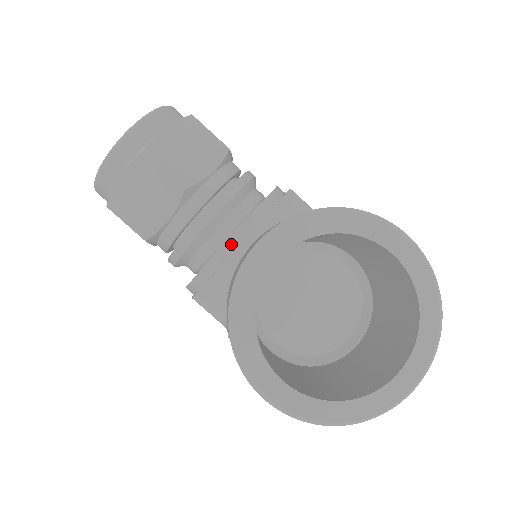
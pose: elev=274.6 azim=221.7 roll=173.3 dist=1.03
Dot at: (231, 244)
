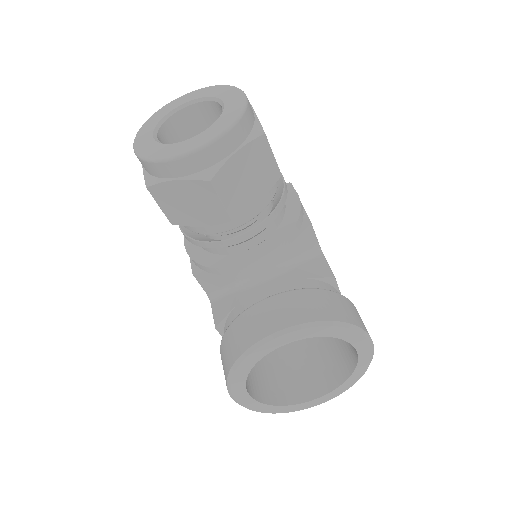
Dot at: (247, 267)
